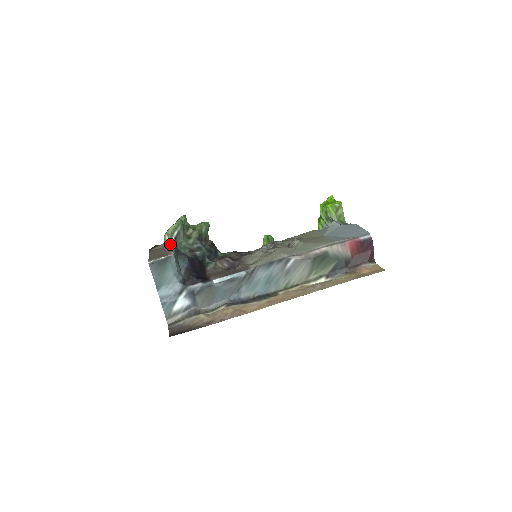
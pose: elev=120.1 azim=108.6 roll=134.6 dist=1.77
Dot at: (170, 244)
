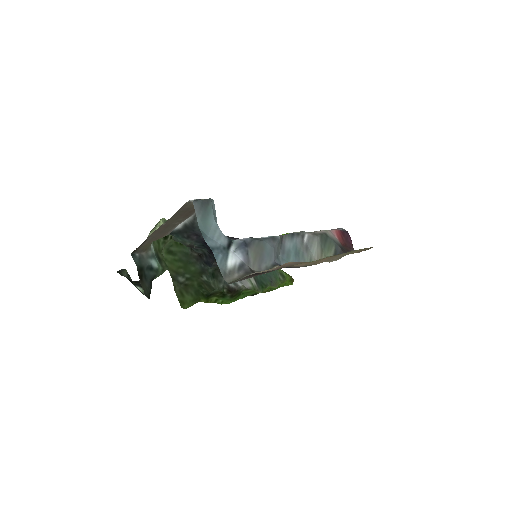
Dot at: (168, 233)
